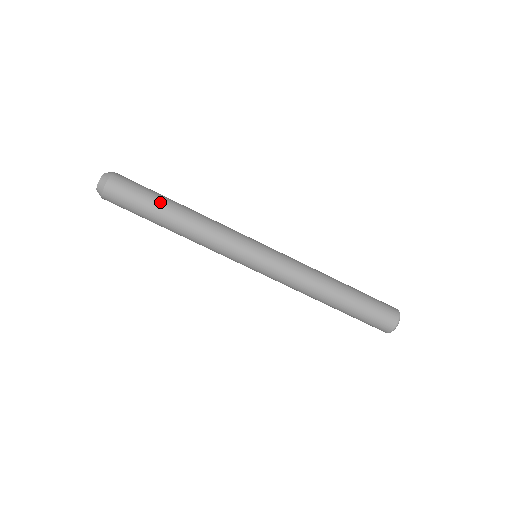
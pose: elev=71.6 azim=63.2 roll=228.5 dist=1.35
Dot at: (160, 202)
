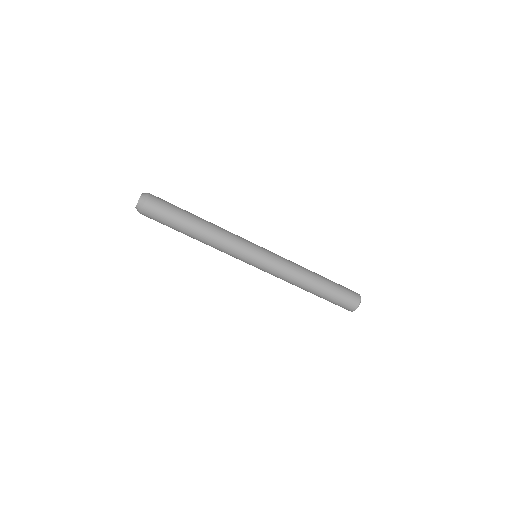
Dot at: (186, 214)
